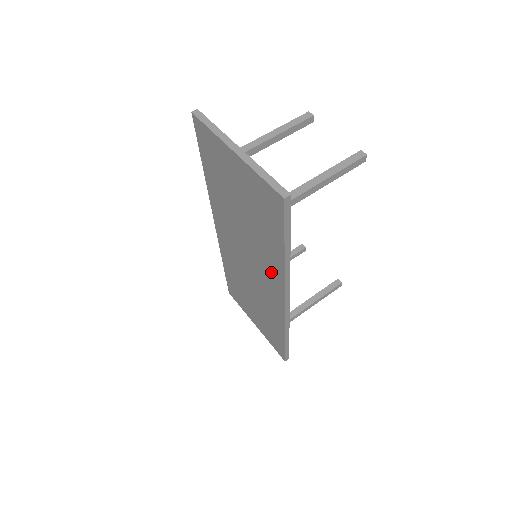
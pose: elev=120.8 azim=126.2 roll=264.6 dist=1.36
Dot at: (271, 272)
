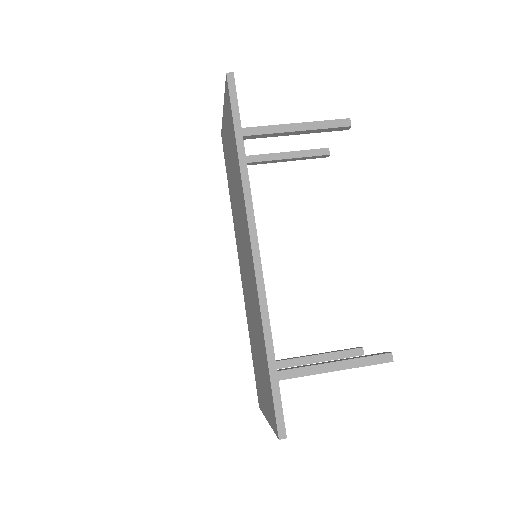
Dot at: (243, 215)
